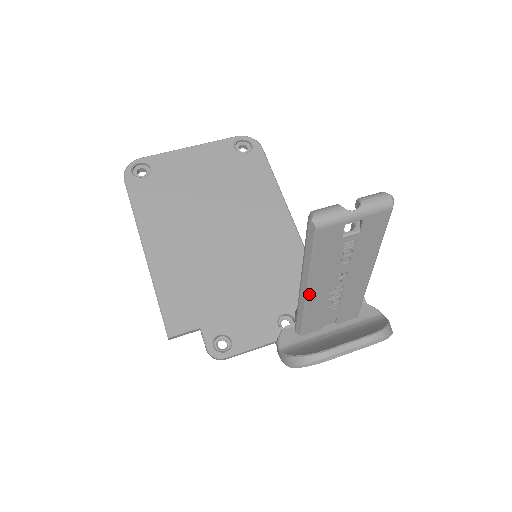
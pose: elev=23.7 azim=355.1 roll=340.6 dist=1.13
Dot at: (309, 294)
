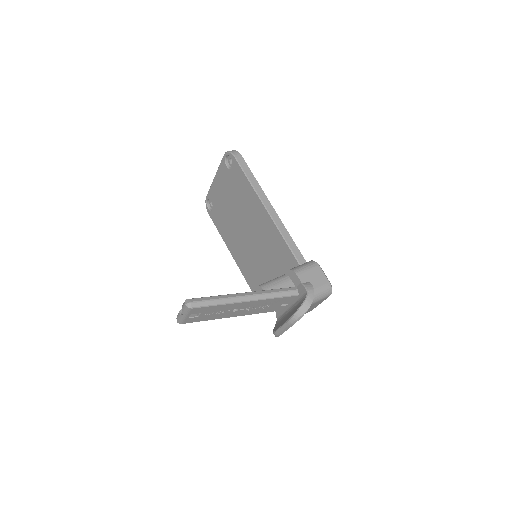
Dot at: occluded
